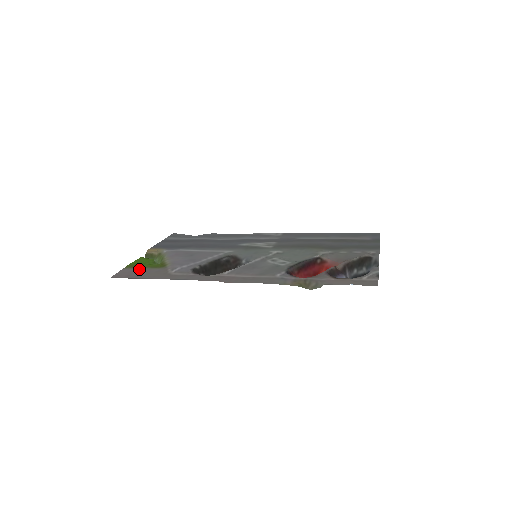
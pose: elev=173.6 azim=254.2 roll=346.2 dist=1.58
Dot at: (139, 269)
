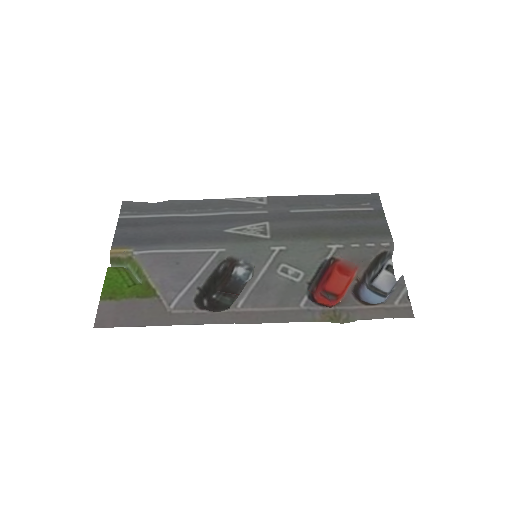
Dot at: (122, 303)
